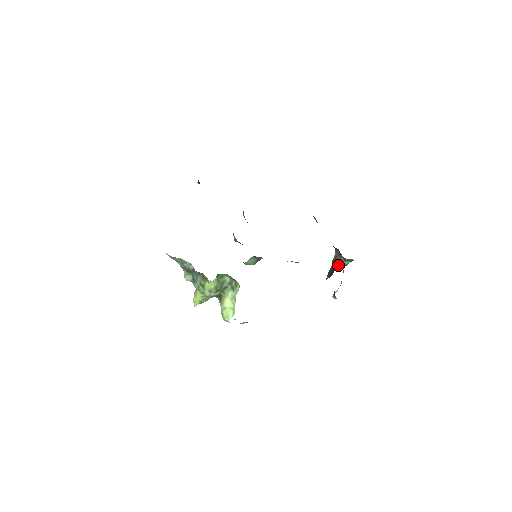
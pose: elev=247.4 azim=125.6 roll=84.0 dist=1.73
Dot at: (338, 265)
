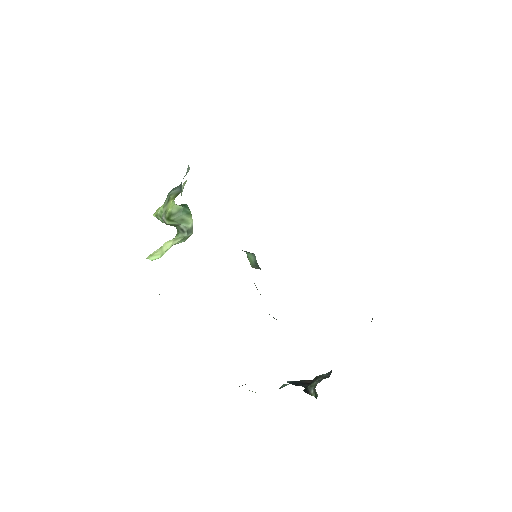
Dot at: (310, 384)
